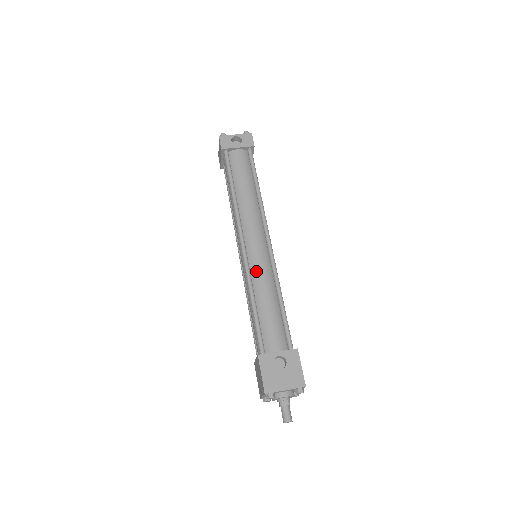
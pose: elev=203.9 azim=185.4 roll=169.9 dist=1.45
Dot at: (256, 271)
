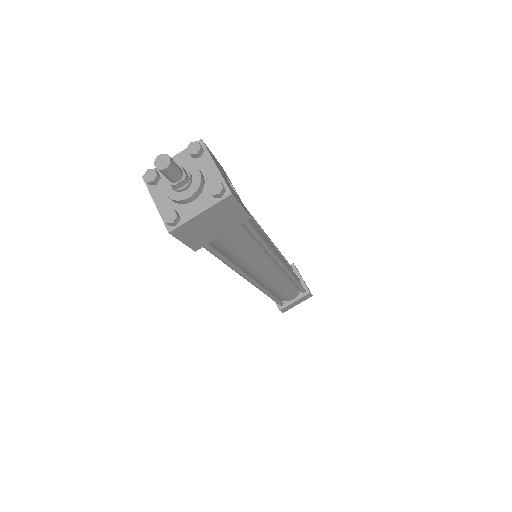
Dot at: occluded
